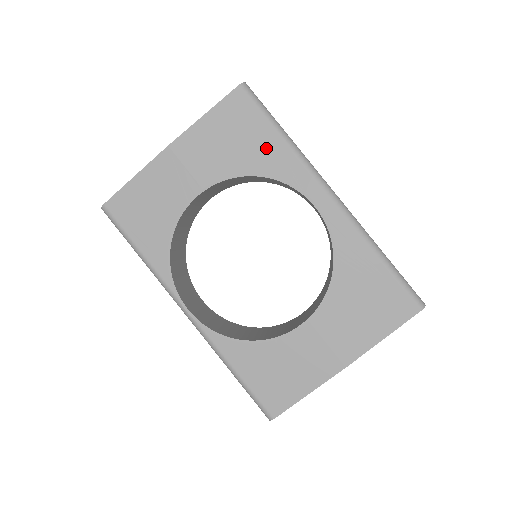
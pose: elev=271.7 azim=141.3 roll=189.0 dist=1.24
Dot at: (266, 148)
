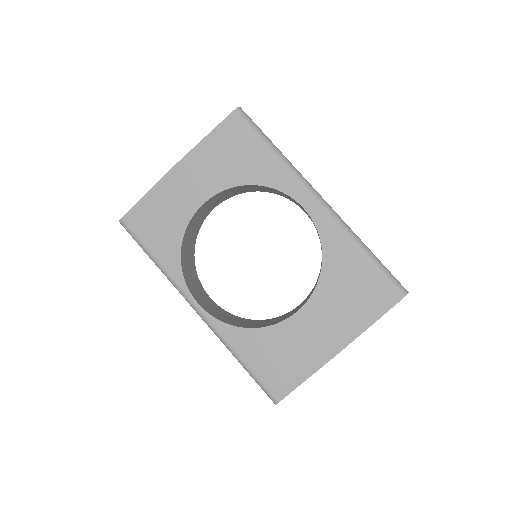
Dot at: (260, 162)
